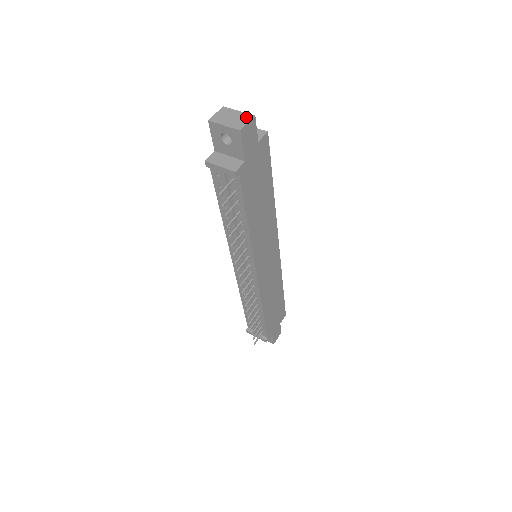
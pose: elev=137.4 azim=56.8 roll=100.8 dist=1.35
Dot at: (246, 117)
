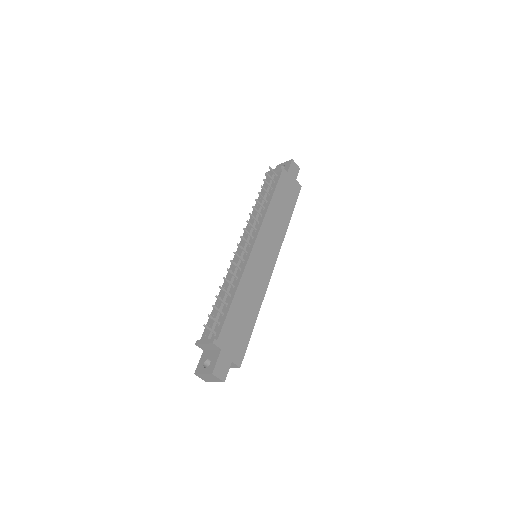
Dot at: occluded
